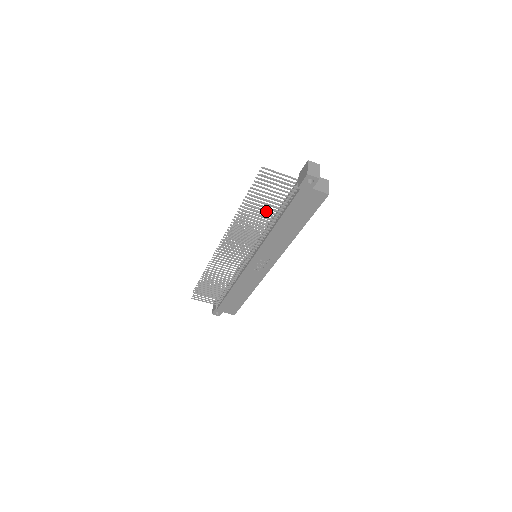
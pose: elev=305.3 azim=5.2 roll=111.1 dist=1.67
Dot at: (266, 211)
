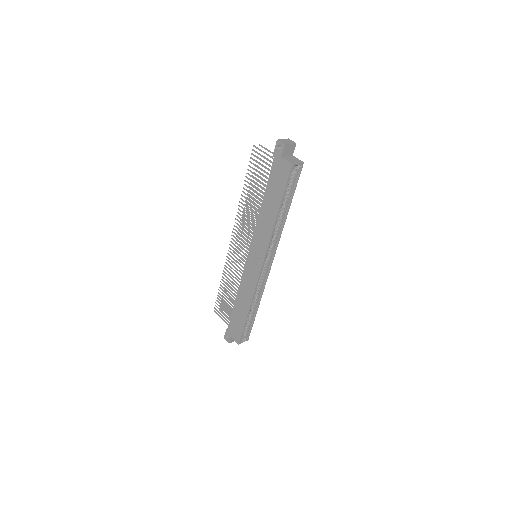
Dot at: (257, 189)
